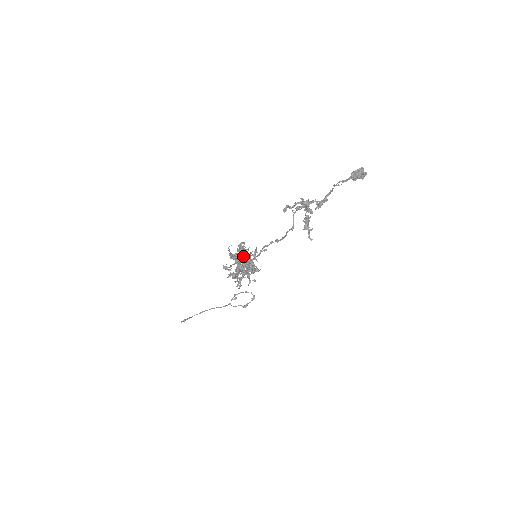
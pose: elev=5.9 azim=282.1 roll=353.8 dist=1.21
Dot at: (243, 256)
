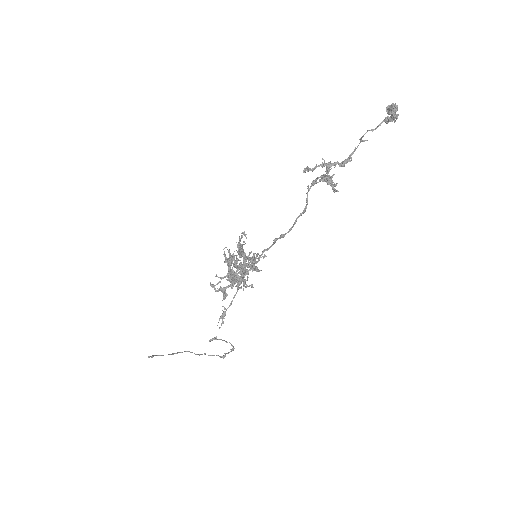
Dot at: occluded
